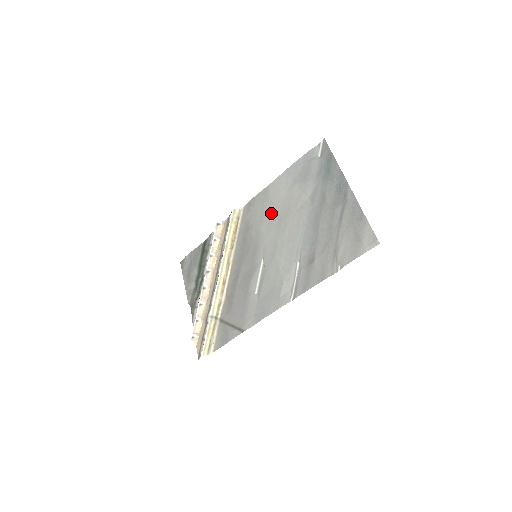
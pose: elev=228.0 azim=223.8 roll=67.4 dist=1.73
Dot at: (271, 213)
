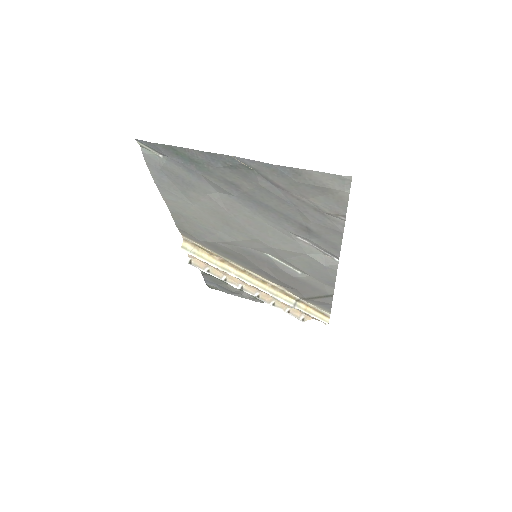
Dot at: (211, 225)
